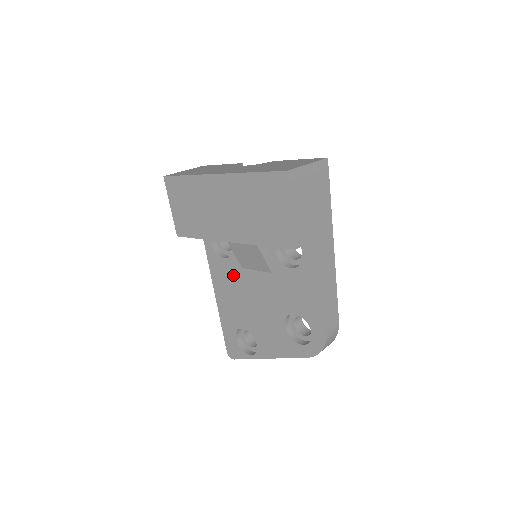
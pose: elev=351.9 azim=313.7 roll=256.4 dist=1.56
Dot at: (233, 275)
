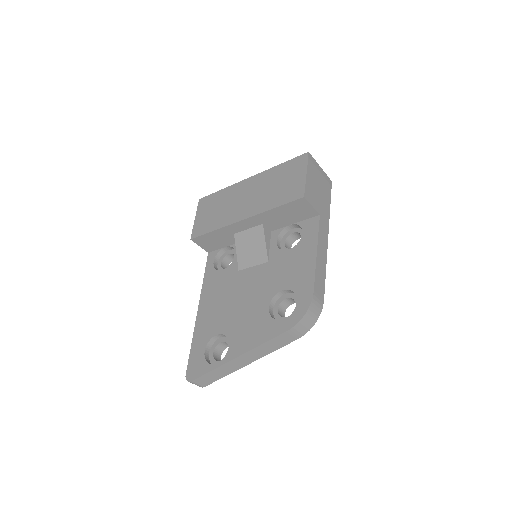
Dot at: (226, 281)
